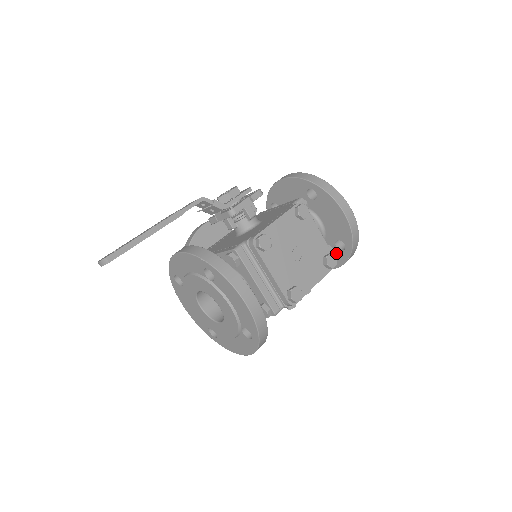
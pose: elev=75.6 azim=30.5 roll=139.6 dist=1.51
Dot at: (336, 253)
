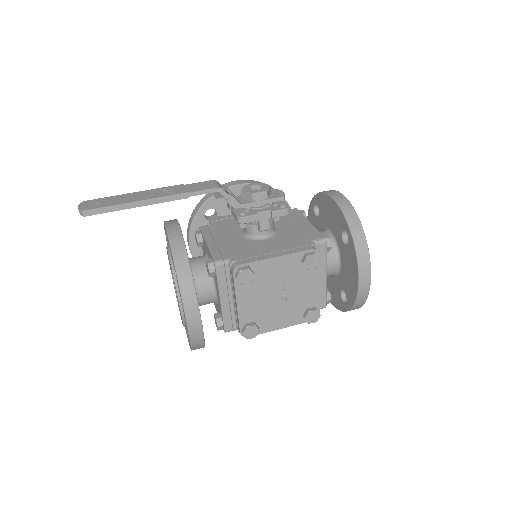
Dot at: (338, 297)
